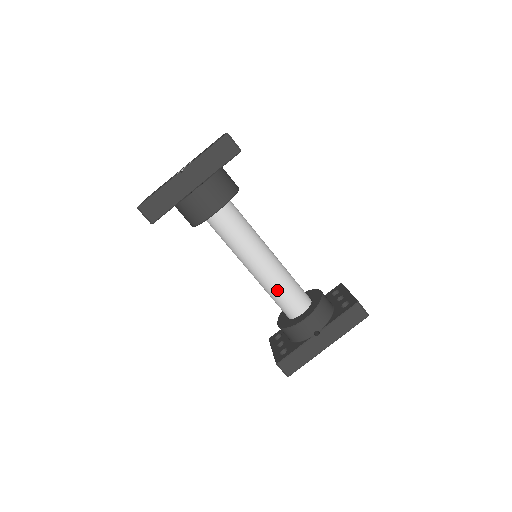
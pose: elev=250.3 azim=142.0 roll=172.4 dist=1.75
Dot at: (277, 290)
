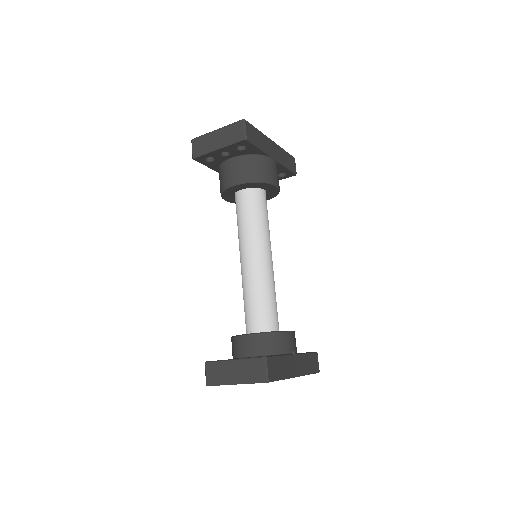
Dot at: (271, 292)
